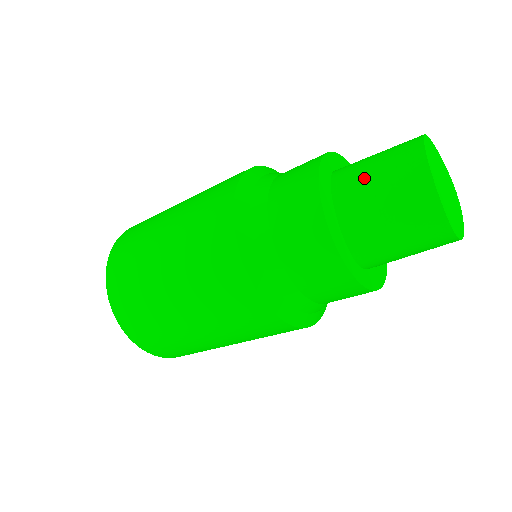
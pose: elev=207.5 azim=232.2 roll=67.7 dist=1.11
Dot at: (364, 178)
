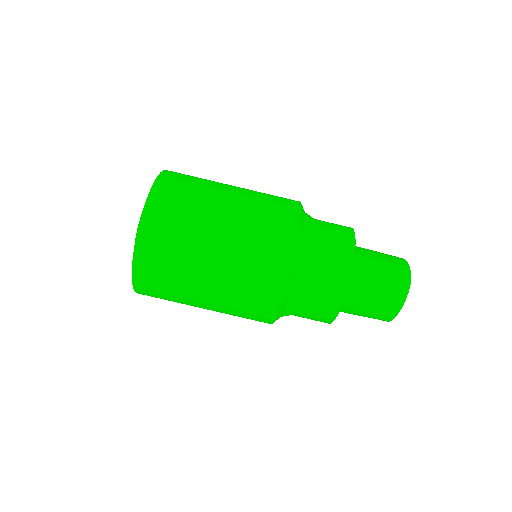
Dot at: occluded
